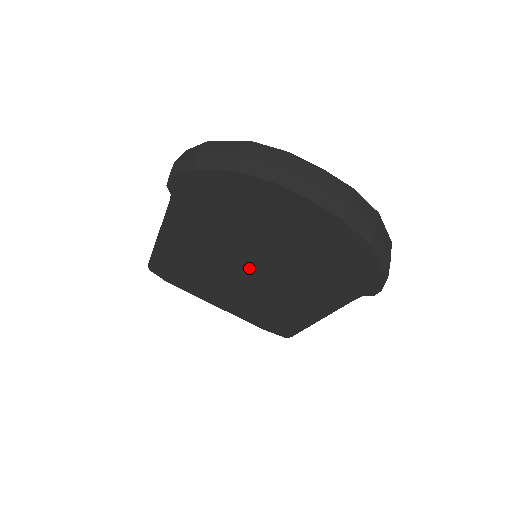
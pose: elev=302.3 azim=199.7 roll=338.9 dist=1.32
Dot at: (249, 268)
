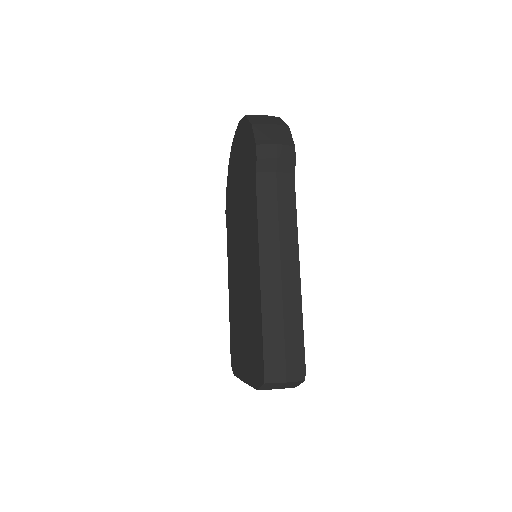
Dot at: (240, 256)
